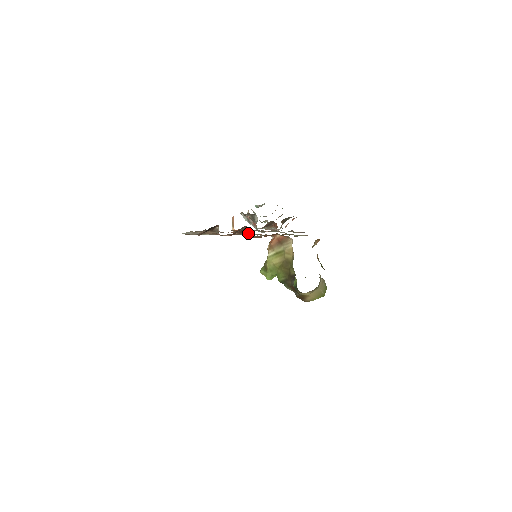
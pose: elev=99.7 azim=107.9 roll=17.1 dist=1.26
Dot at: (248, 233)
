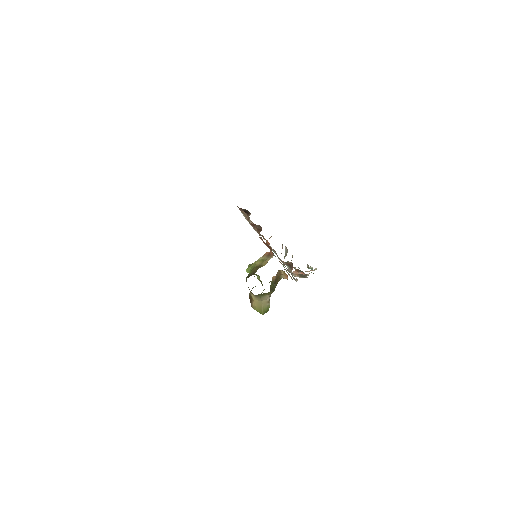
Dot at: occluded
